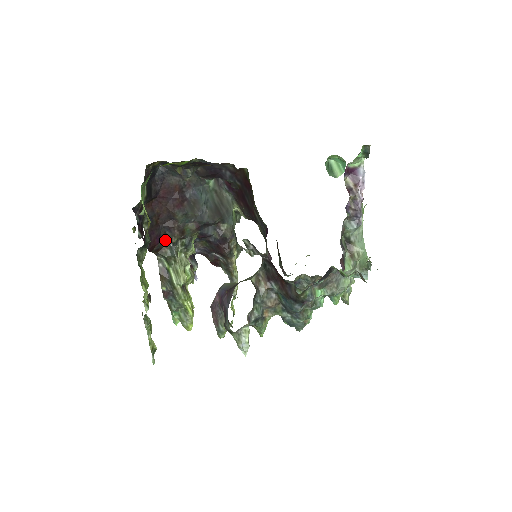
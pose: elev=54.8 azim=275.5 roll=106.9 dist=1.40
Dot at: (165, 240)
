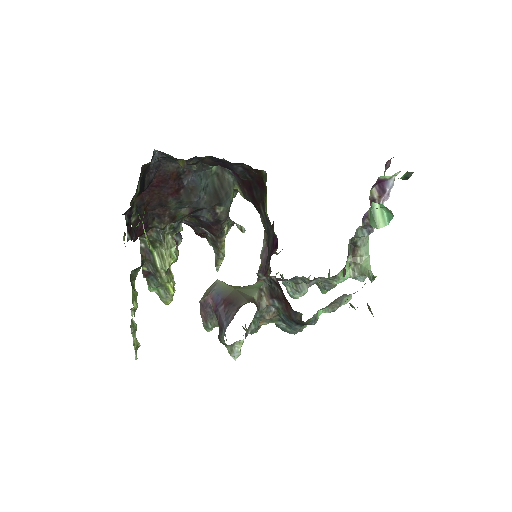
Dot at: (152, 226)
